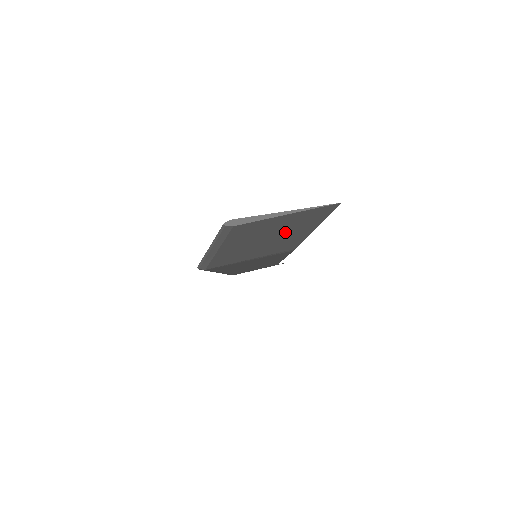
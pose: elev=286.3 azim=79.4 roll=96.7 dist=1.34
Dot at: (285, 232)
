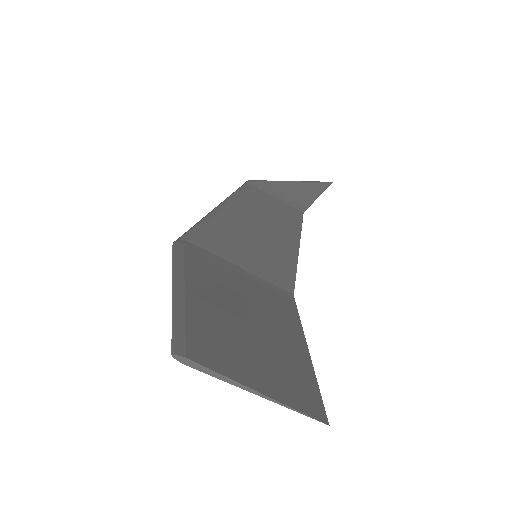
Dot at: (267, 344)
